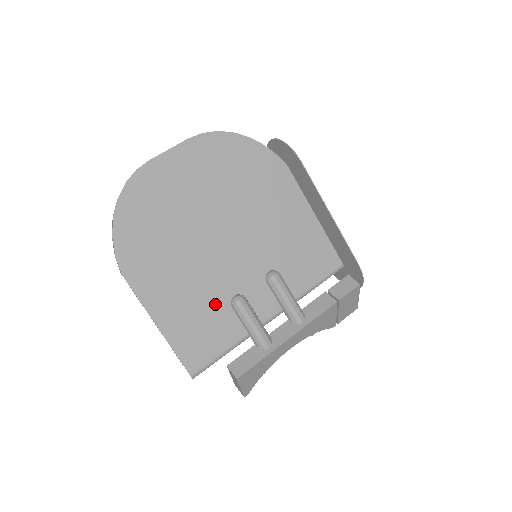
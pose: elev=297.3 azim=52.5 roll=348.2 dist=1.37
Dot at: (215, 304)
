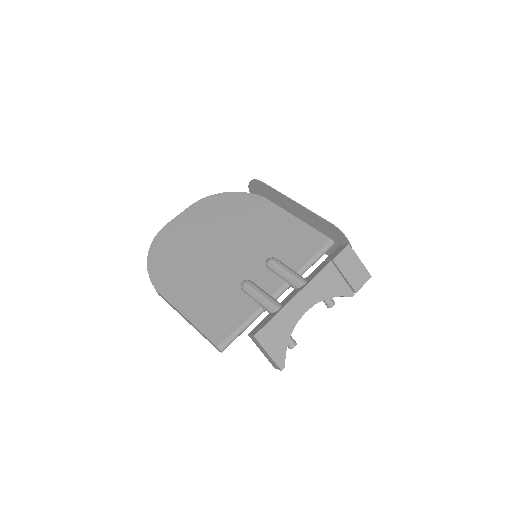
Dot at: (228, 292)
